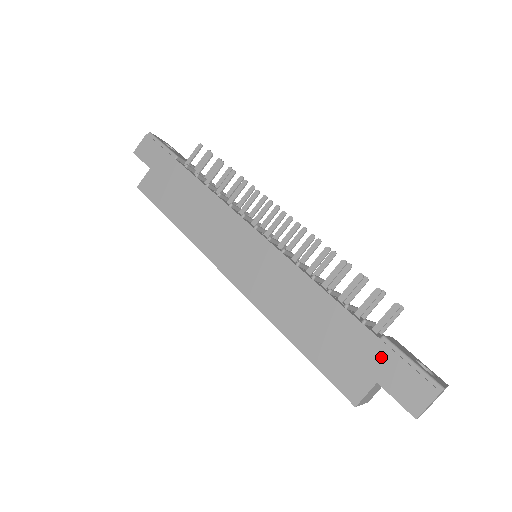
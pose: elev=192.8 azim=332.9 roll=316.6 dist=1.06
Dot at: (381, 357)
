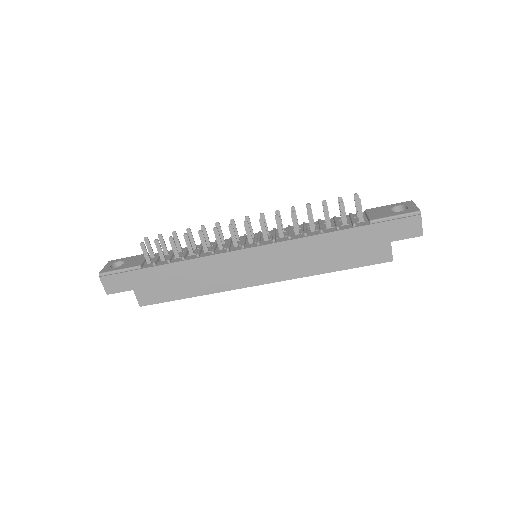
Dot at: (380, 231)
